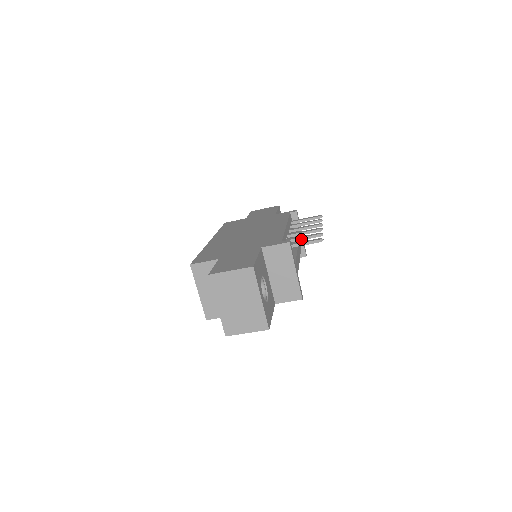
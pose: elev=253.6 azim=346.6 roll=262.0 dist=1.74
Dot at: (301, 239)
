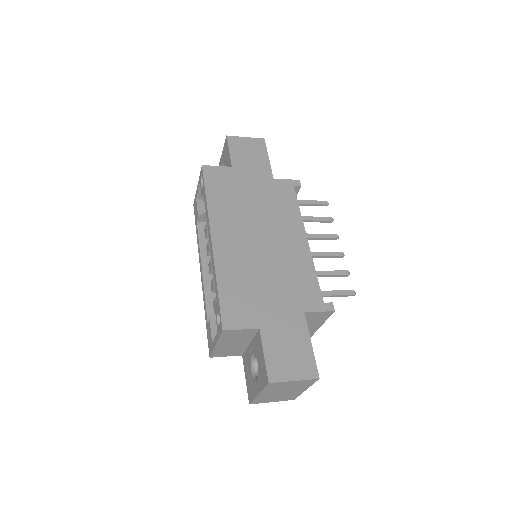
Dot at: (327, 276)
